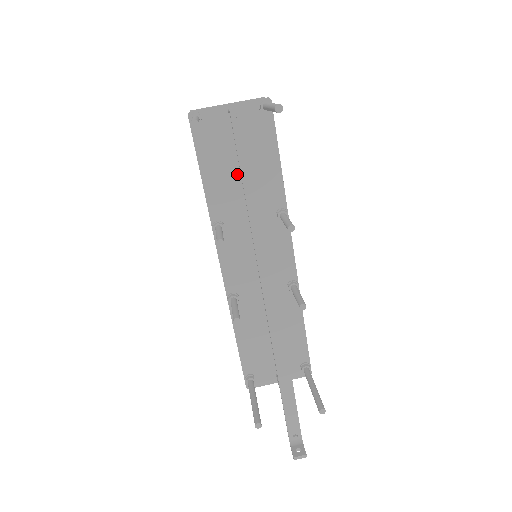
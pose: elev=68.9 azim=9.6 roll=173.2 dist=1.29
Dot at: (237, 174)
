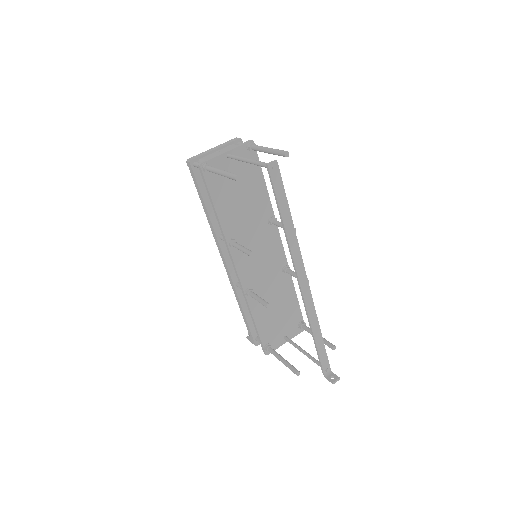
Dot at: (239, 200)
